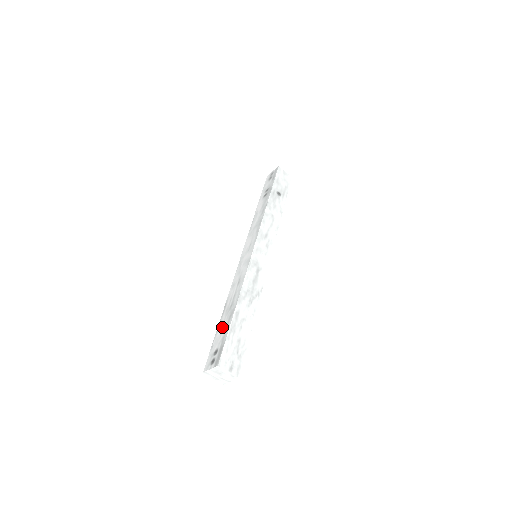
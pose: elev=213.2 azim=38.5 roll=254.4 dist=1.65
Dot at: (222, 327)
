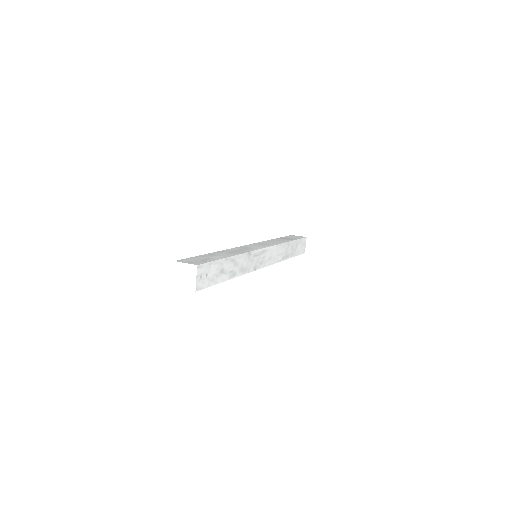
Dot at: occluded
